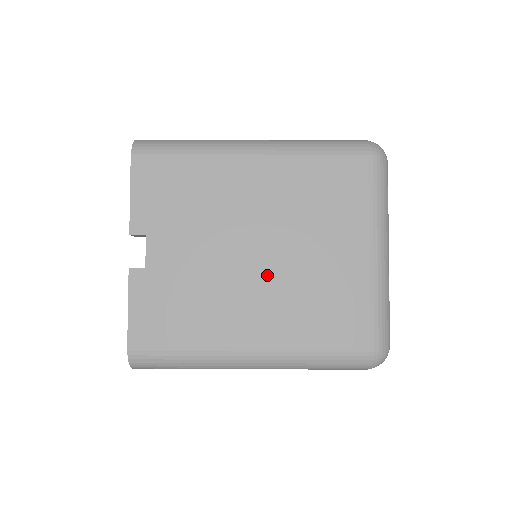
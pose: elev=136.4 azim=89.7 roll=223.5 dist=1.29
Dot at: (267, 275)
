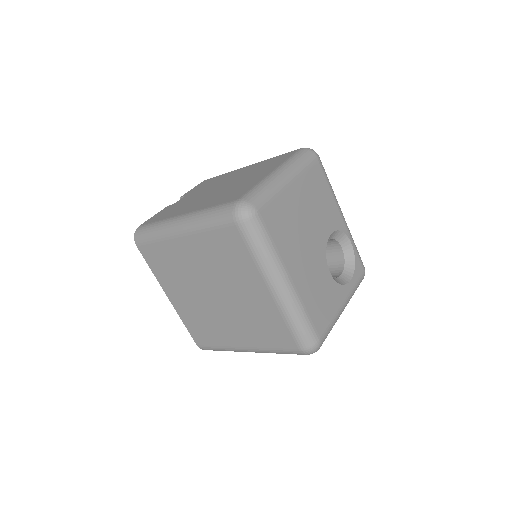
Dot at: (217, 192)
